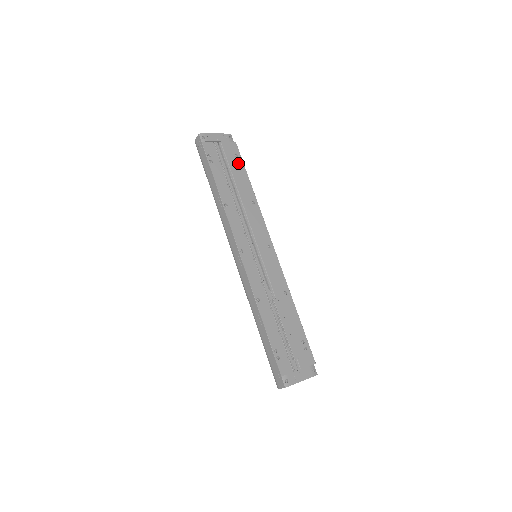
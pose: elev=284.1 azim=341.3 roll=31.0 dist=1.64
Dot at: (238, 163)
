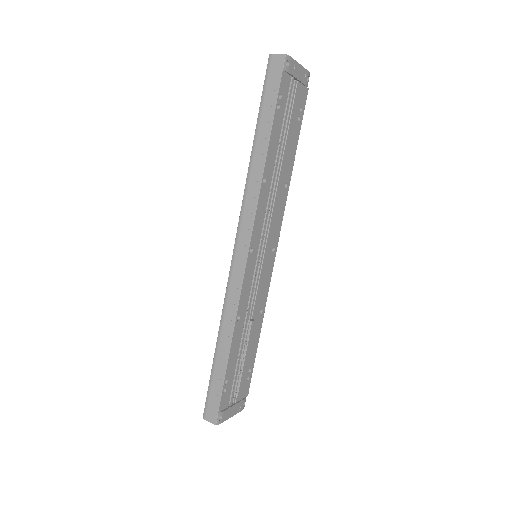
Dot at: (298, 121)
